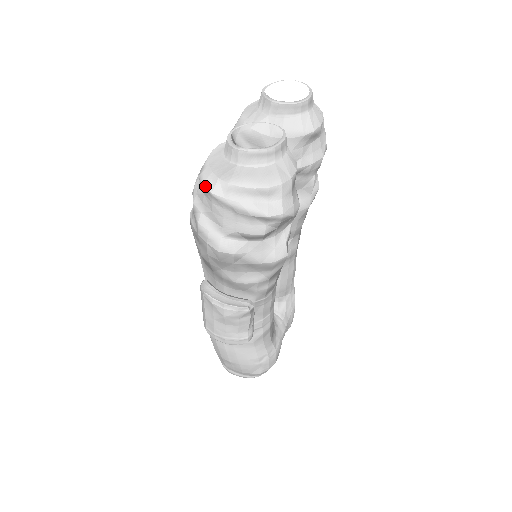
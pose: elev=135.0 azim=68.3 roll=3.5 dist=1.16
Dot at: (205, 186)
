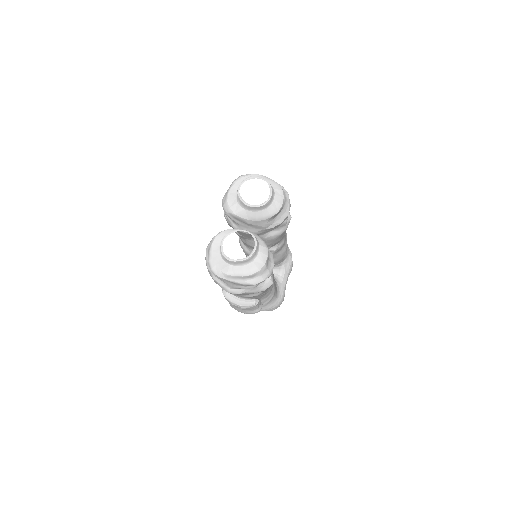
Dot at: (213, 271)
